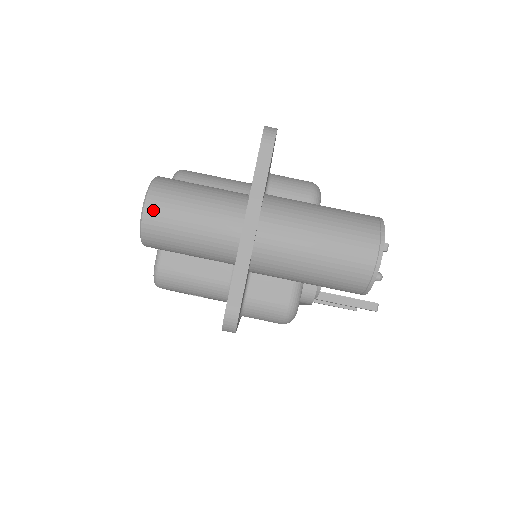
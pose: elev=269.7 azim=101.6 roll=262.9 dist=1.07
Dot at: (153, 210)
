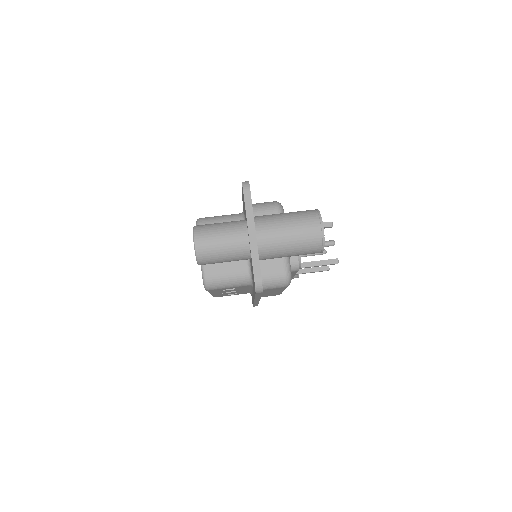
Dot at: (200, 244)
